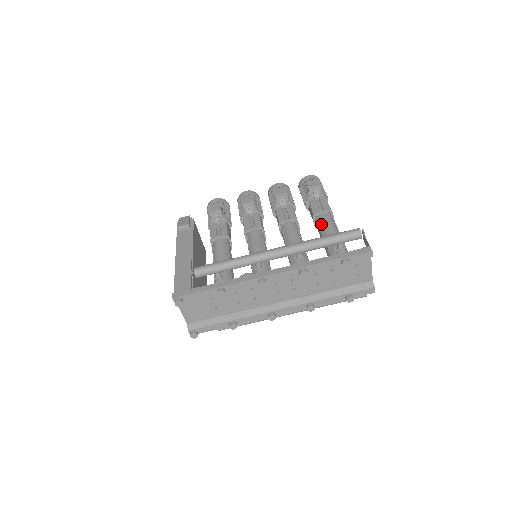
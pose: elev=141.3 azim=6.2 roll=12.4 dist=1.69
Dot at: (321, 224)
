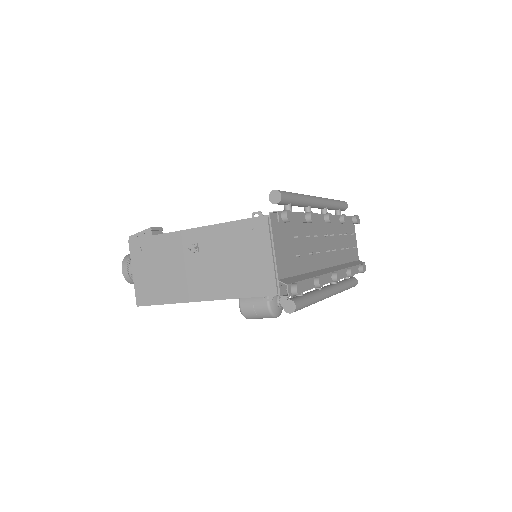
Dot at: occluded
